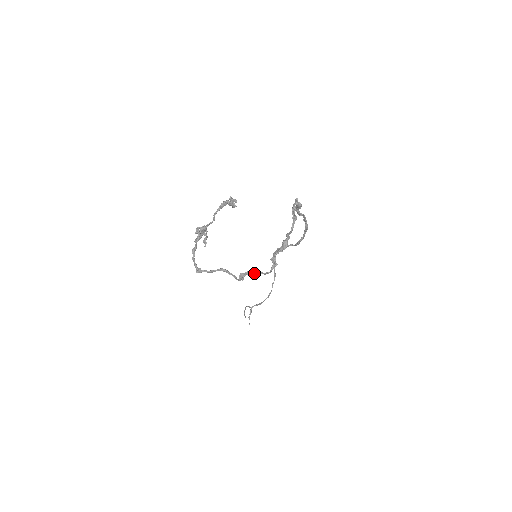
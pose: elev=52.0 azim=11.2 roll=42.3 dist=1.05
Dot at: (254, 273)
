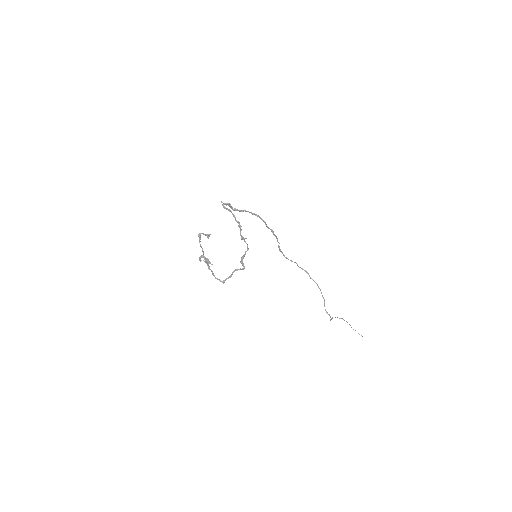
Dot at: (244, 255)
